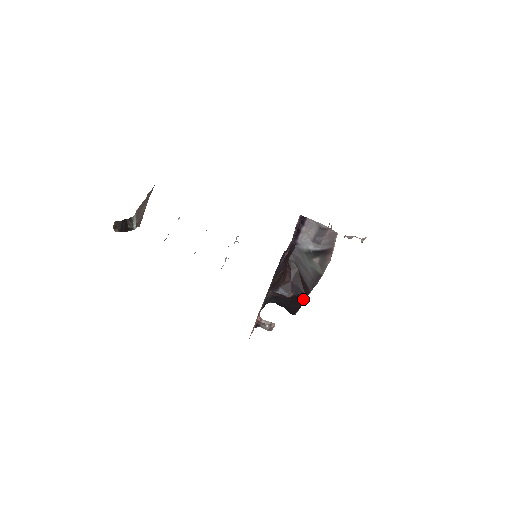
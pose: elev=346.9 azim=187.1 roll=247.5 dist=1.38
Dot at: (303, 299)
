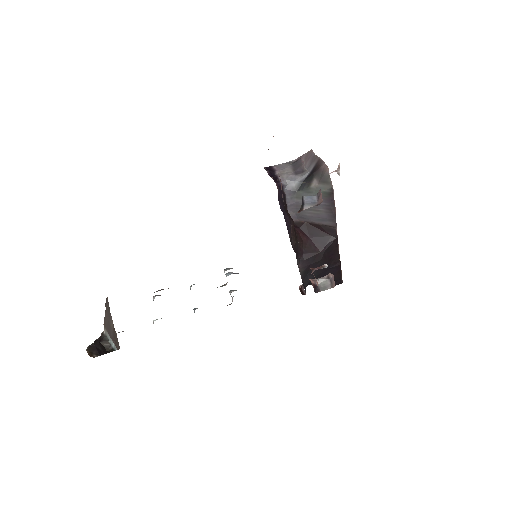
Dot at: (336, 247)
